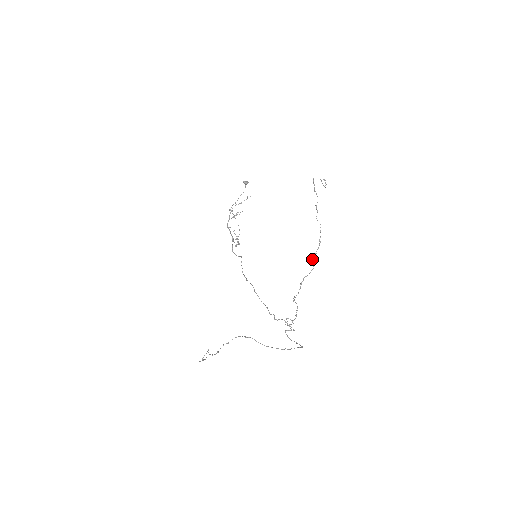
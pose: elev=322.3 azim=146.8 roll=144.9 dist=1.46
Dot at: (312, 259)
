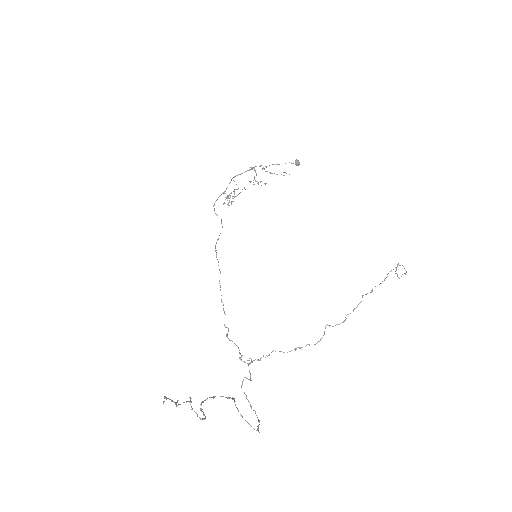
Dot at: occluded
